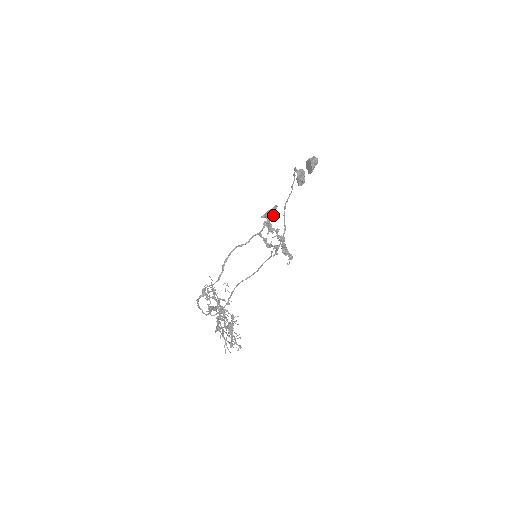
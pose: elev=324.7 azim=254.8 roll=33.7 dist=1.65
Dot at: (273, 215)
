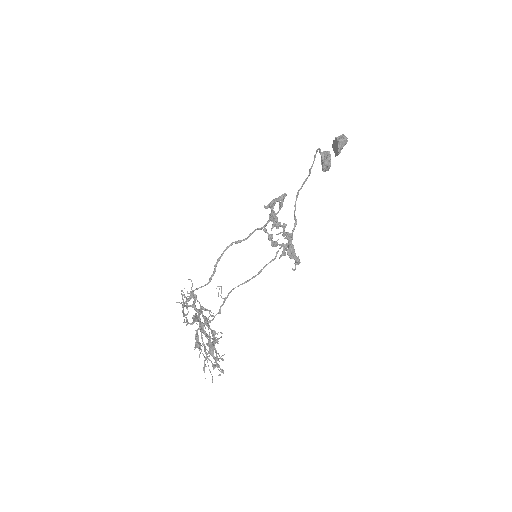
Dot at: (281, 206)
